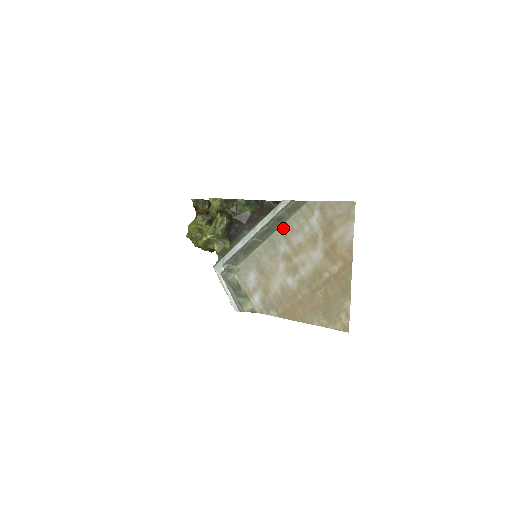
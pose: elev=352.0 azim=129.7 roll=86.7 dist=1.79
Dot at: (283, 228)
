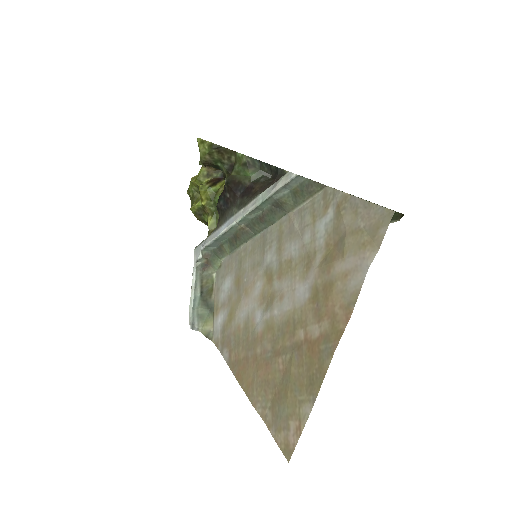
Dot at: (282, 223)
